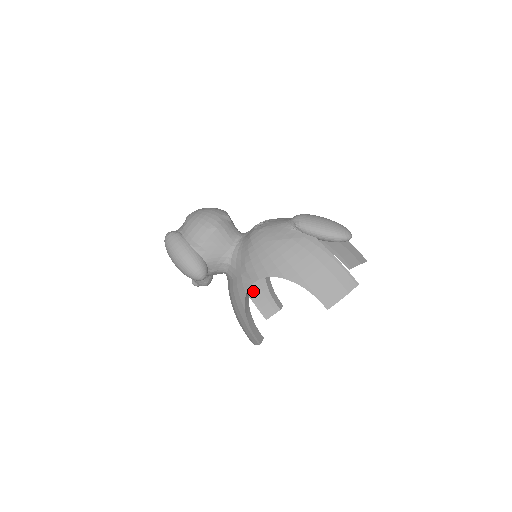
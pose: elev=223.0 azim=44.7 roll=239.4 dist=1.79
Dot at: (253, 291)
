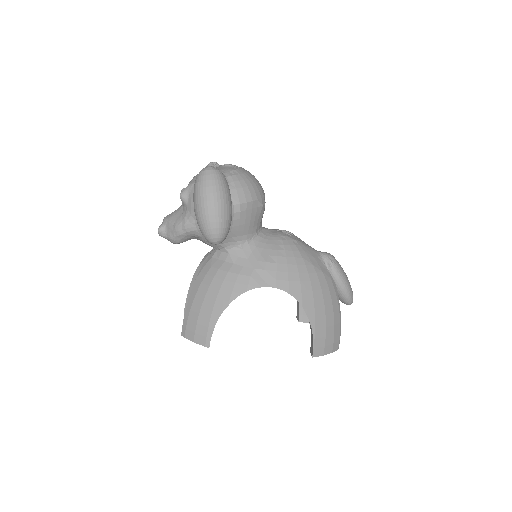
Dot at: occluded
